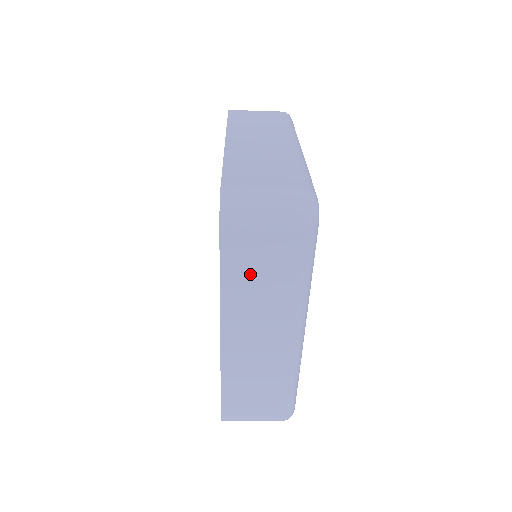
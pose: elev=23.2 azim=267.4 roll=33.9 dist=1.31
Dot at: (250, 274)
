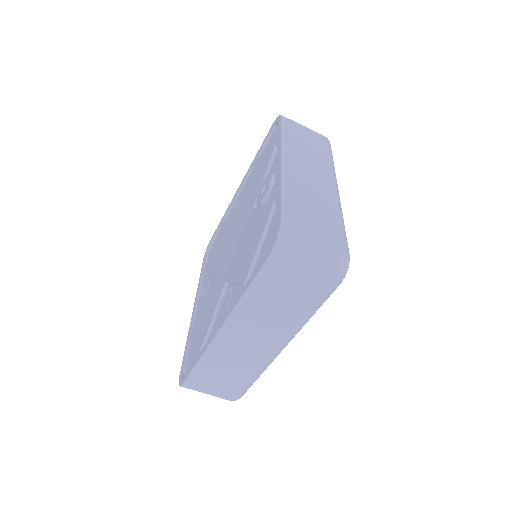
Dot at: (299, 139)
